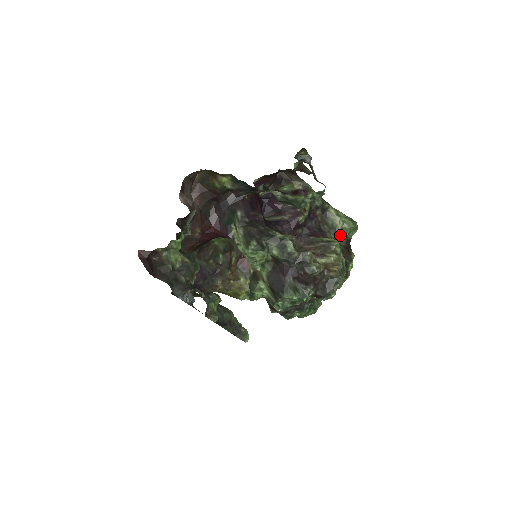
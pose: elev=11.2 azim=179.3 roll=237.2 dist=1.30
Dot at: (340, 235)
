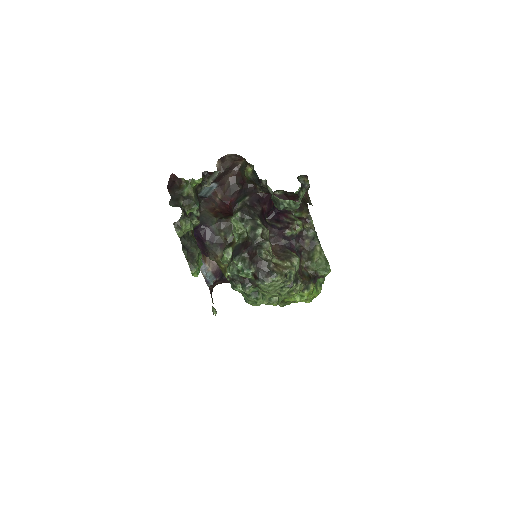
Dot at: (312, 266)
